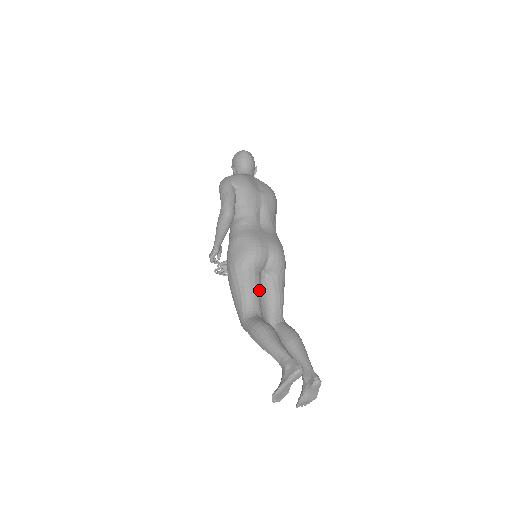
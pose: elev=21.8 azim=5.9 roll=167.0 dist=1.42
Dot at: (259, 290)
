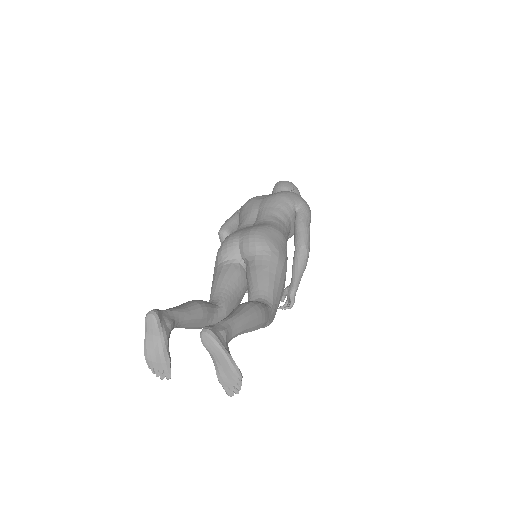
Dot at: (227, 280)
